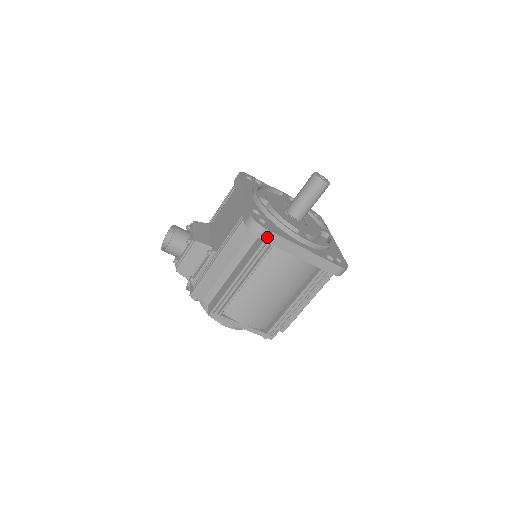
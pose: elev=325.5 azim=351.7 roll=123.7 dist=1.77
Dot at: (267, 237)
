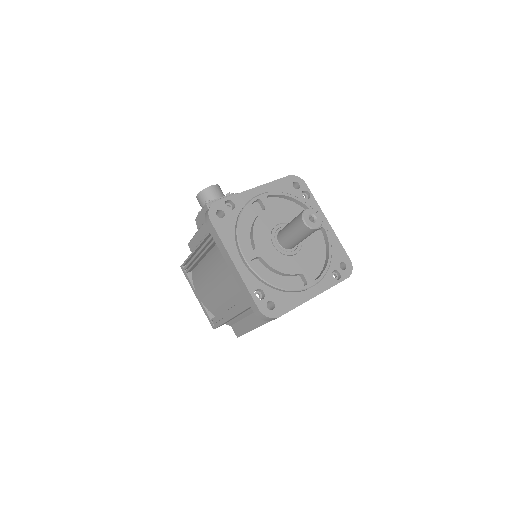
Dot at: (211, 228)
